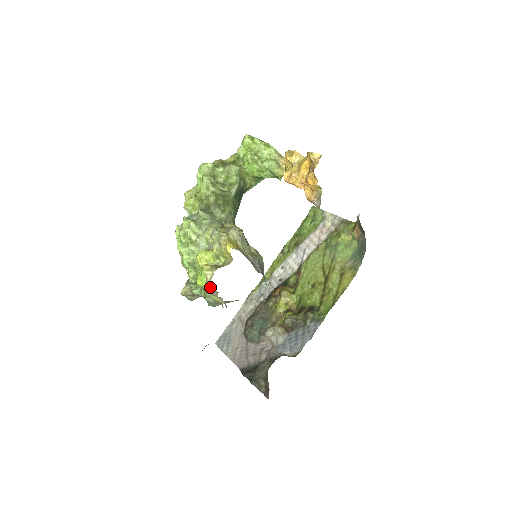
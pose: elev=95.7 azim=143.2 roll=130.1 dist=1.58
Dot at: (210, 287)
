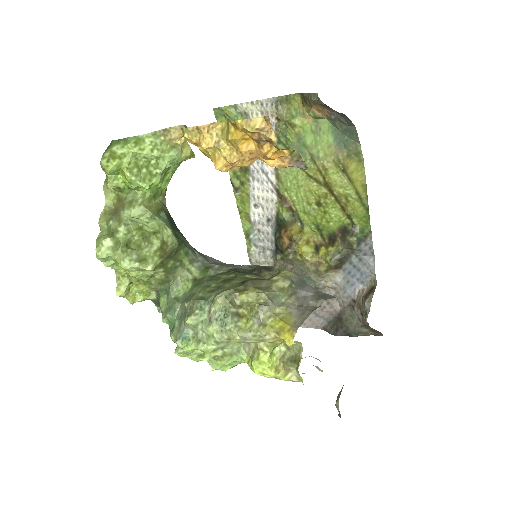
Dot at: occluded
